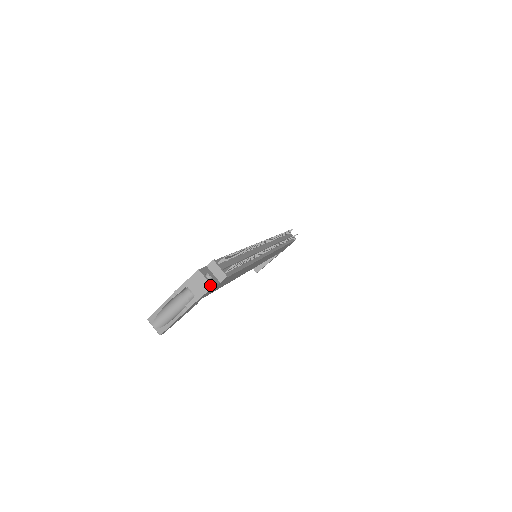
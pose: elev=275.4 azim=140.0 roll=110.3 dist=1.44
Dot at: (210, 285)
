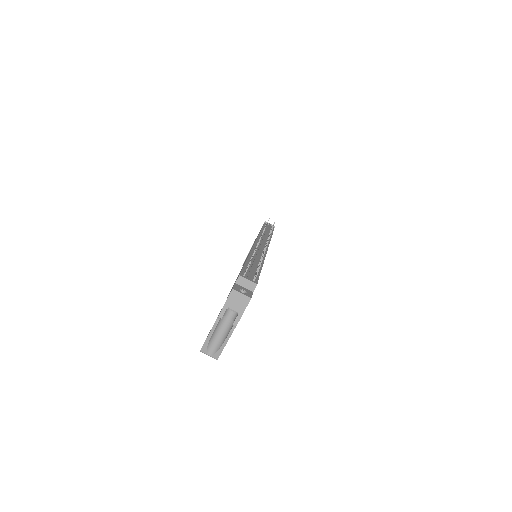
Dot at: (248, 298)
